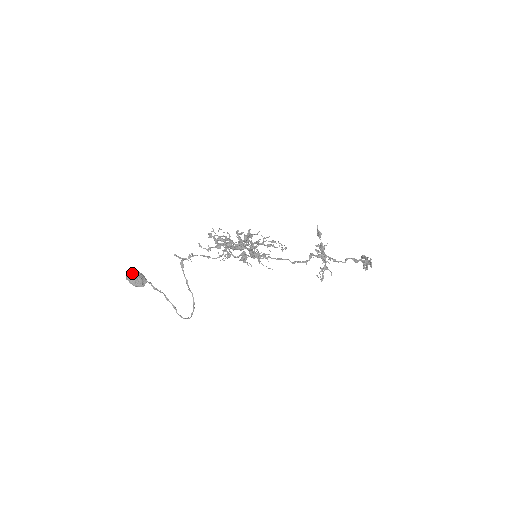
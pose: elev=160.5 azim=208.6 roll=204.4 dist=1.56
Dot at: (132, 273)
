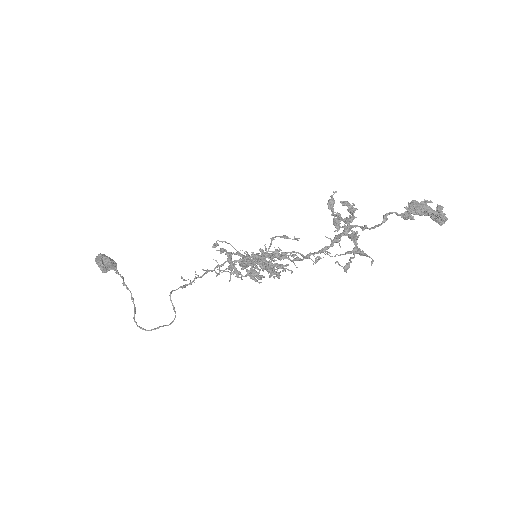
Dot at: (103, 254)
